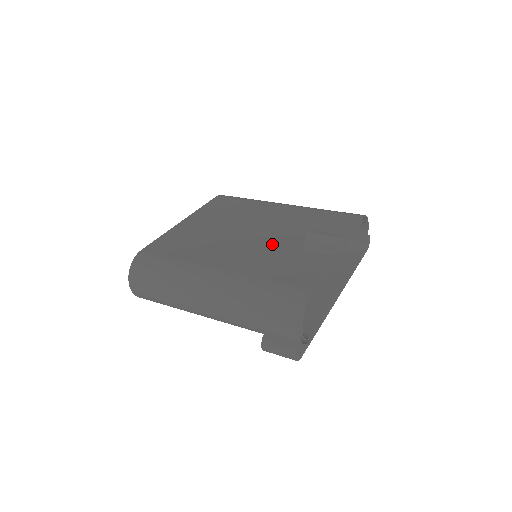
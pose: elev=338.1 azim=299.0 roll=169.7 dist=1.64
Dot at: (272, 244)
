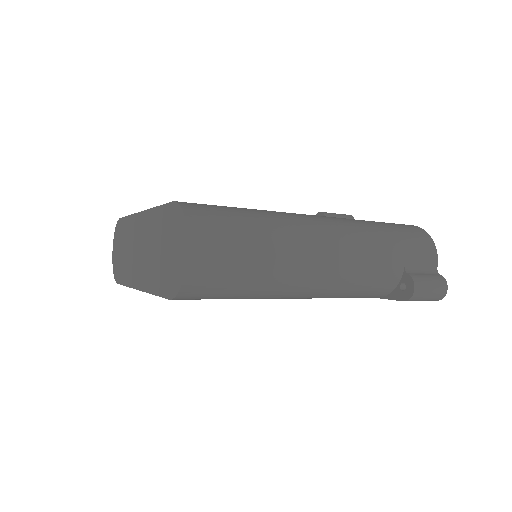
Dot at: occluded
